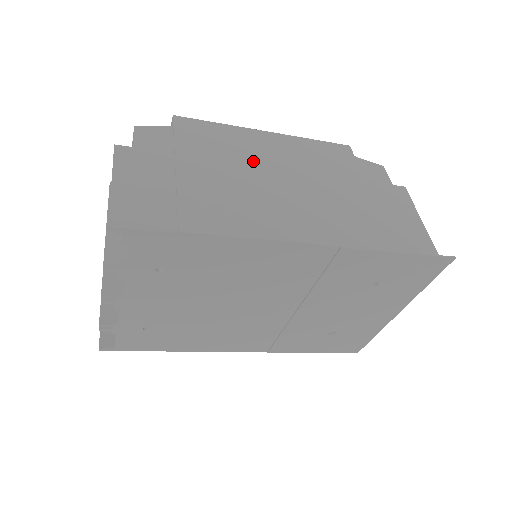
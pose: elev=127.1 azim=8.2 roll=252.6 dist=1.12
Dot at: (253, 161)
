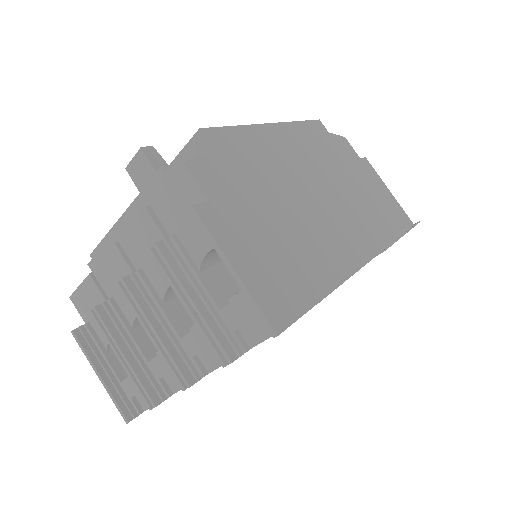
Dot at: (291, 173)
